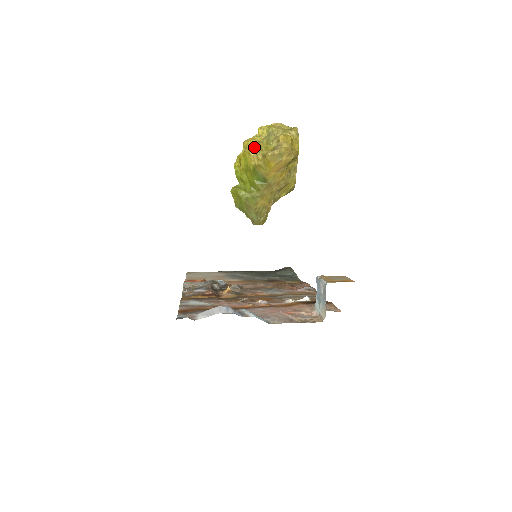
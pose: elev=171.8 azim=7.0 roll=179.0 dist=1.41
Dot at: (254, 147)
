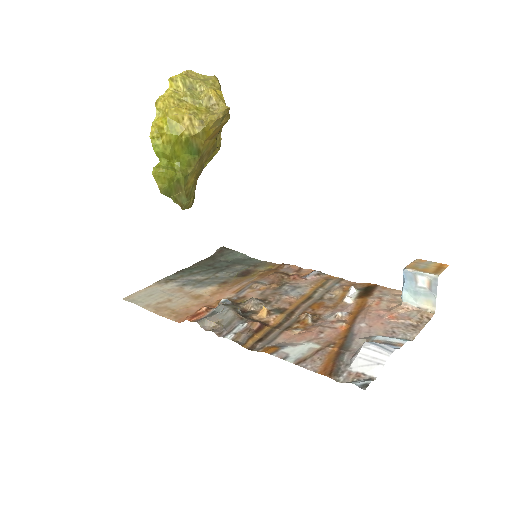
Dot at: (181, 109)
